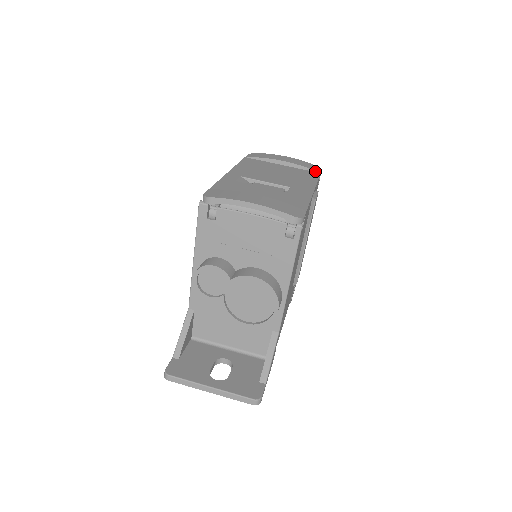
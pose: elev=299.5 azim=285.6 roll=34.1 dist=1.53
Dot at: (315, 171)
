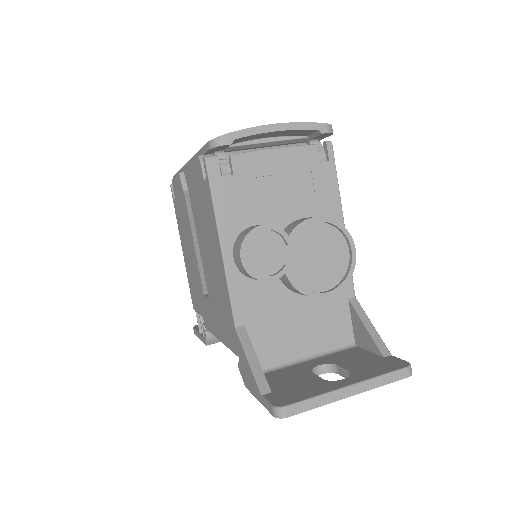
Dot at: occluded
